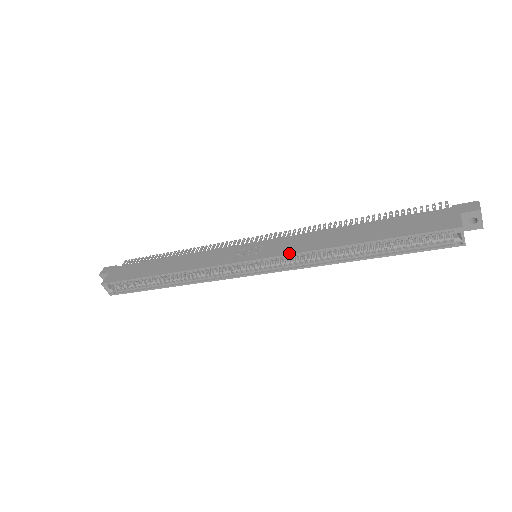
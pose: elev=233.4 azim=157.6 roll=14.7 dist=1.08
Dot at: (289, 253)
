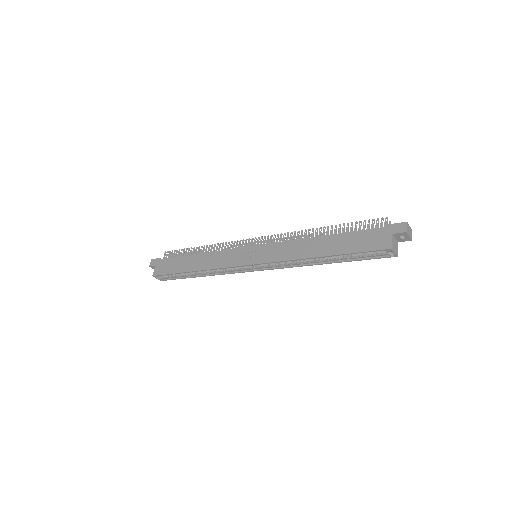
Dot at: (277, 261)
